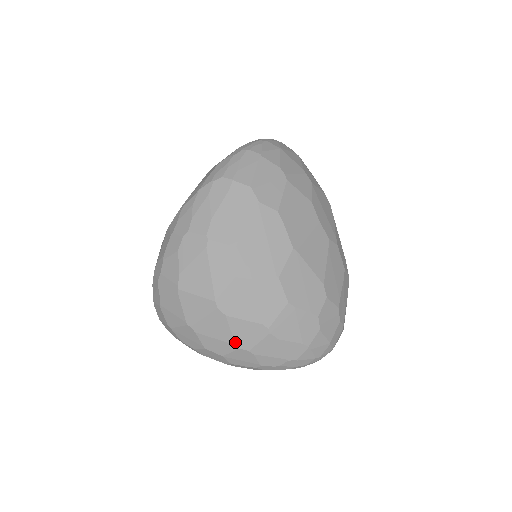
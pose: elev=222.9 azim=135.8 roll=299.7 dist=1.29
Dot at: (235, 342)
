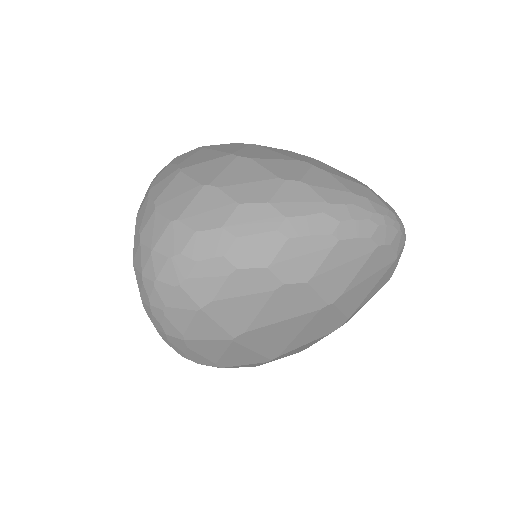
Dot at: (276, 176)
